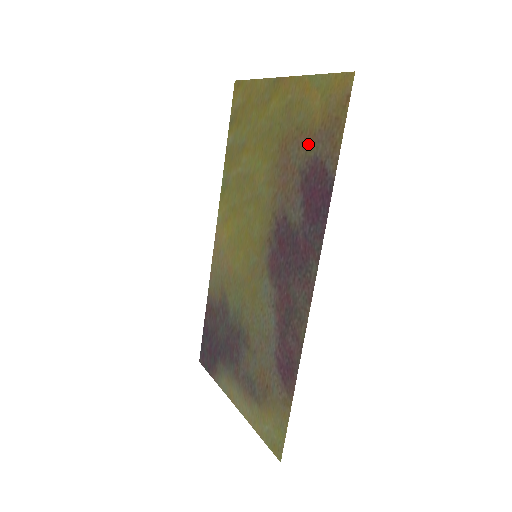
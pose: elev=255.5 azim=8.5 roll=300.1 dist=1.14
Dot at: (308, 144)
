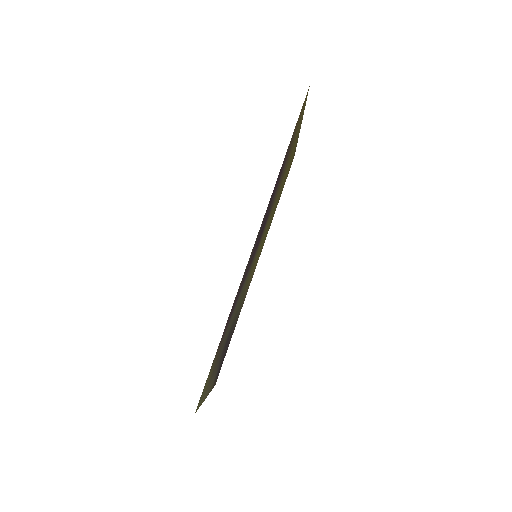
Dot at: (289, 151)
